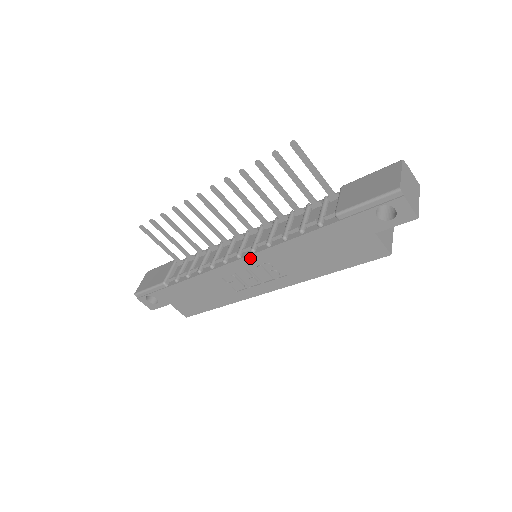
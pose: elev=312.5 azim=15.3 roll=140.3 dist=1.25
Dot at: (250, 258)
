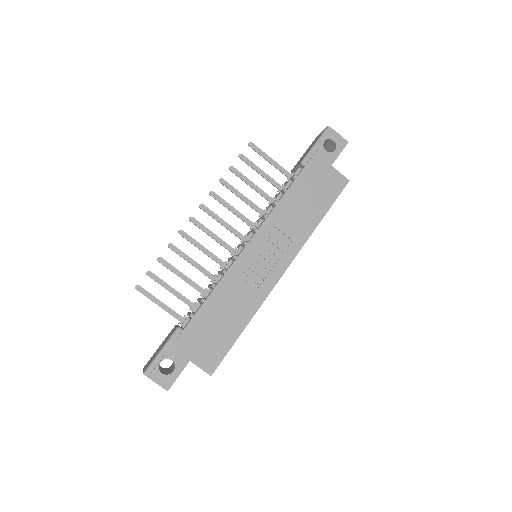
Dot at: (256, 237)
